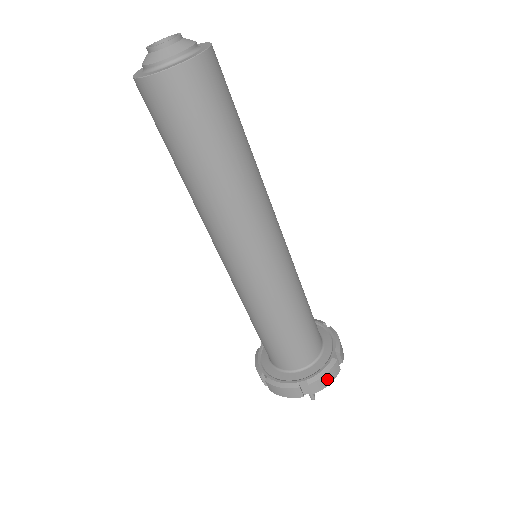
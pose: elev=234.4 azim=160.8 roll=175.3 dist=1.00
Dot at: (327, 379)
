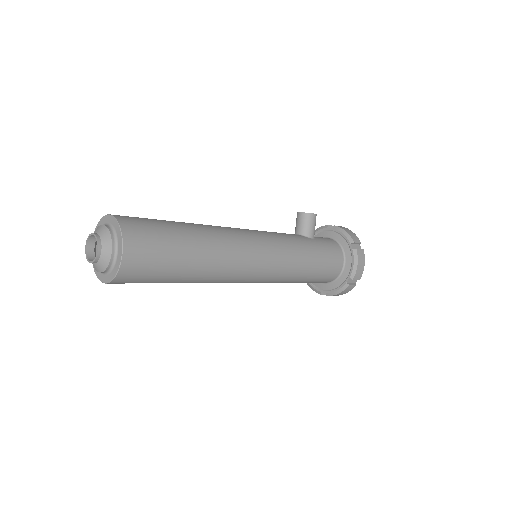
Dot at: (342, 293)
